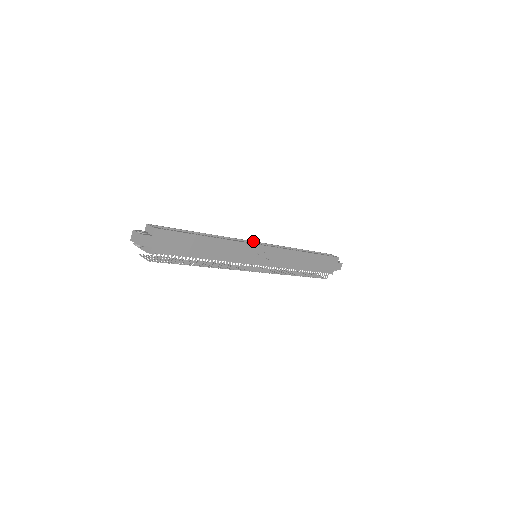
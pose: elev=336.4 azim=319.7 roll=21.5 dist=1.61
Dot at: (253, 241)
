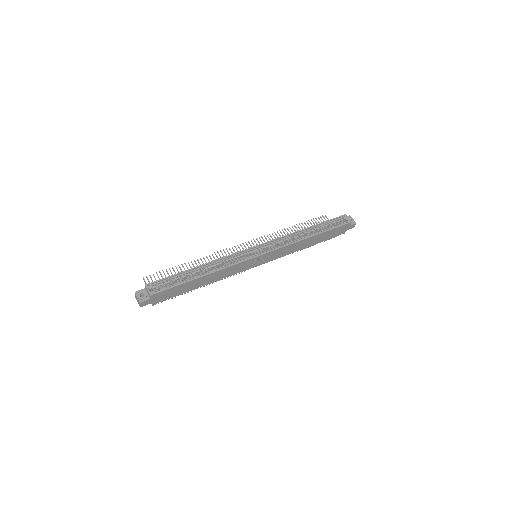
Dot at: (252, 247)
